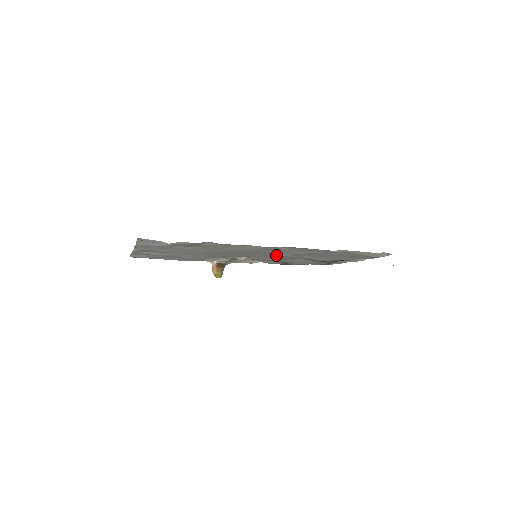
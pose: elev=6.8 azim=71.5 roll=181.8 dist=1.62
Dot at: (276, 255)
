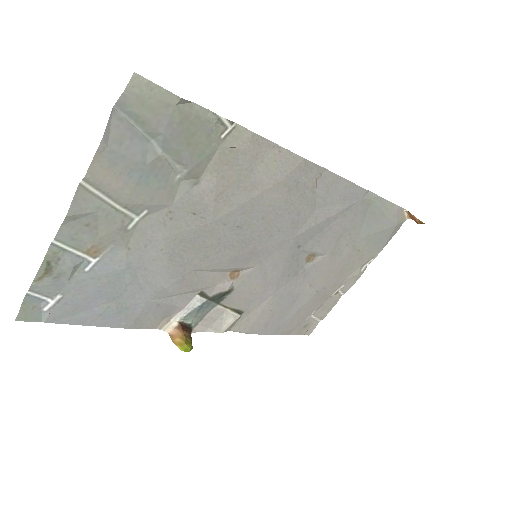
Dot at: (285, 243)
